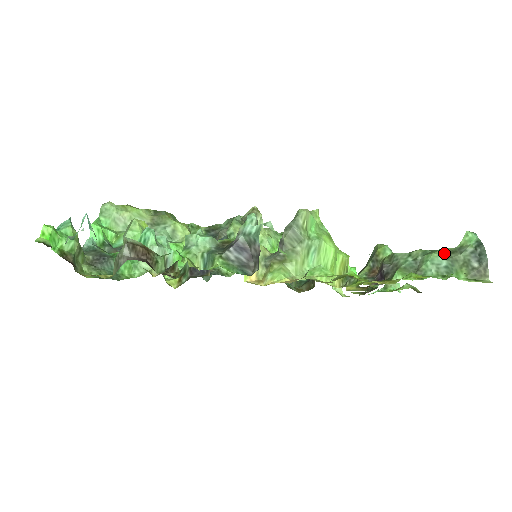
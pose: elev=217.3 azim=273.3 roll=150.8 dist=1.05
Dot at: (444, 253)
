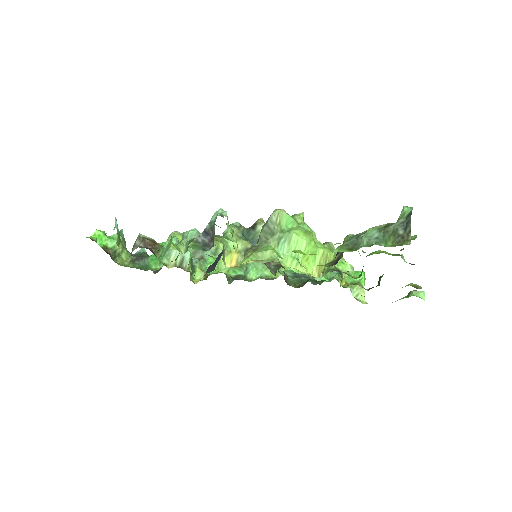
Dot at: (380, 227)
